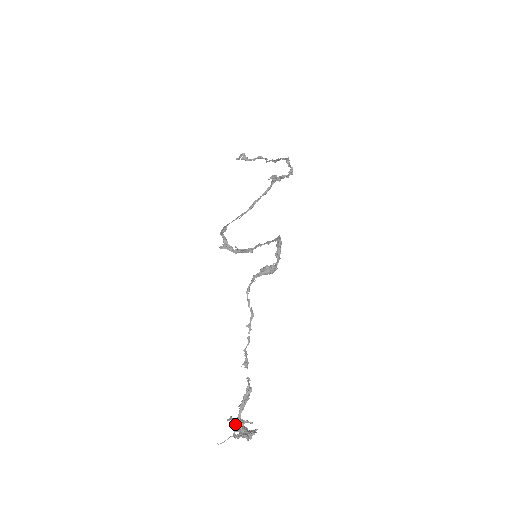
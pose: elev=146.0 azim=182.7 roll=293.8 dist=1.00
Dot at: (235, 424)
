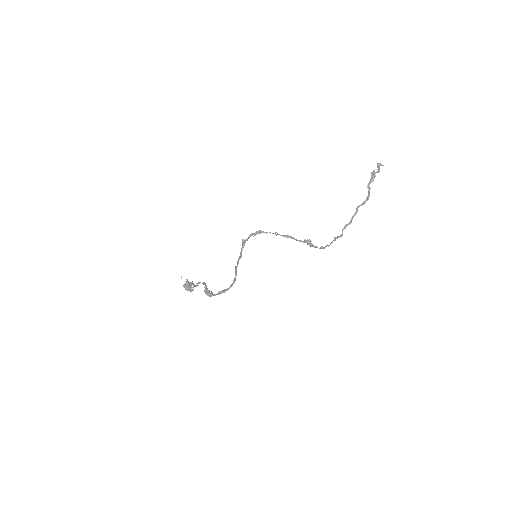
Dot at: (188, 283)
